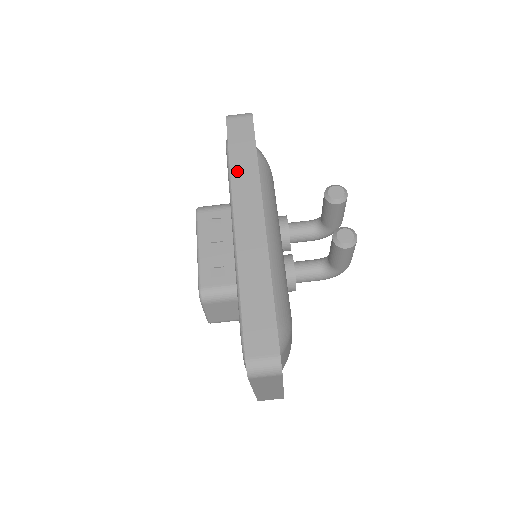
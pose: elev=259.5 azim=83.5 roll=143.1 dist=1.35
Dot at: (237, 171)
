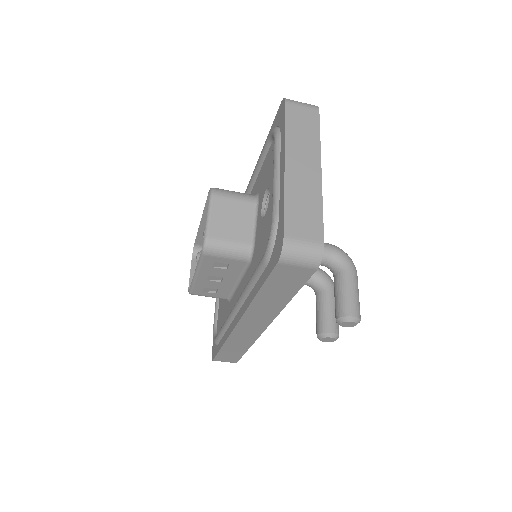
Dot at: (260, 303)
